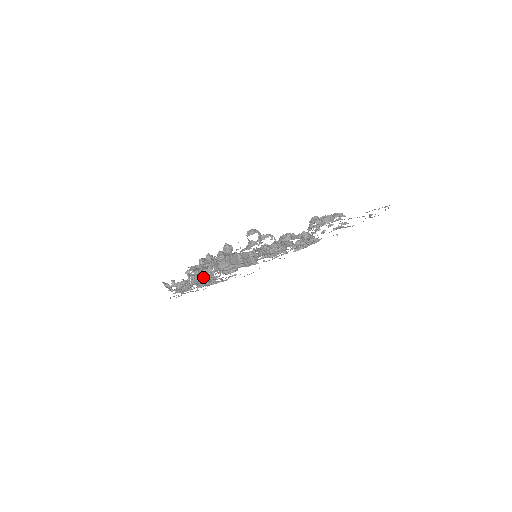
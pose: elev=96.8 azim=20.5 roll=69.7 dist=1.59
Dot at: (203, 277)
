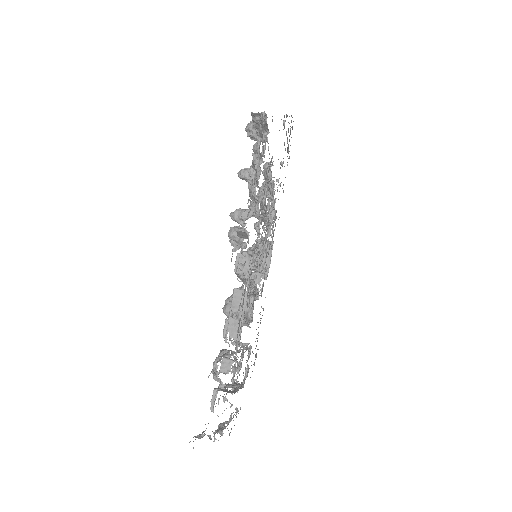
Dot at: (242, 308)
